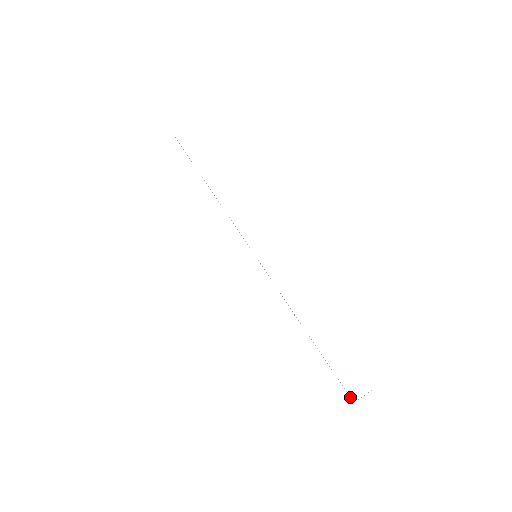
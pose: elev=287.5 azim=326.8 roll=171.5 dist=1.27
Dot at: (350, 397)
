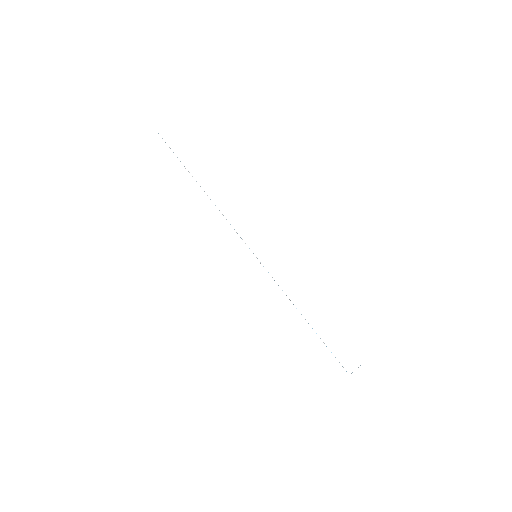
Dot at: (346, 371)
